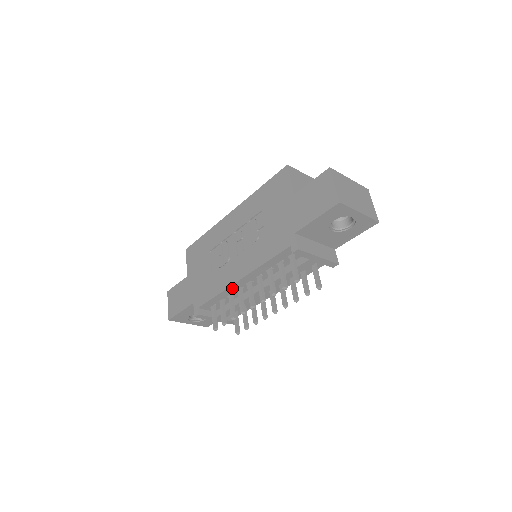
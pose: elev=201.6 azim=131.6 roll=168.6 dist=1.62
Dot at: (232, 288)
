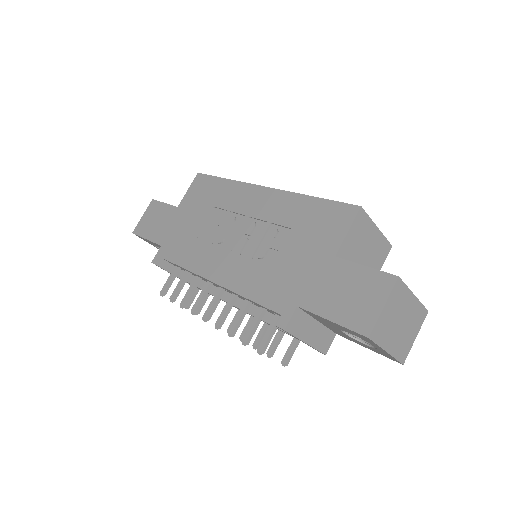
Dot at: occluded
